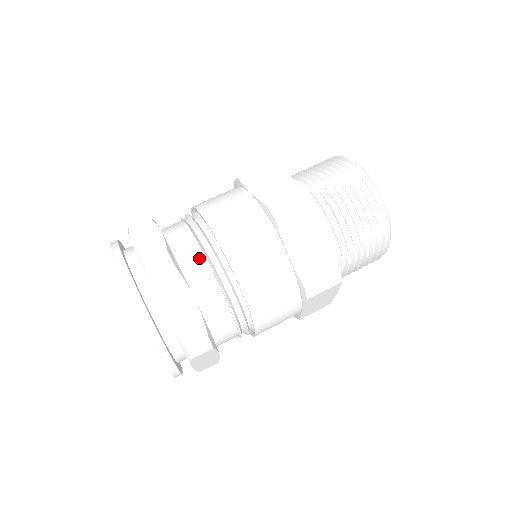
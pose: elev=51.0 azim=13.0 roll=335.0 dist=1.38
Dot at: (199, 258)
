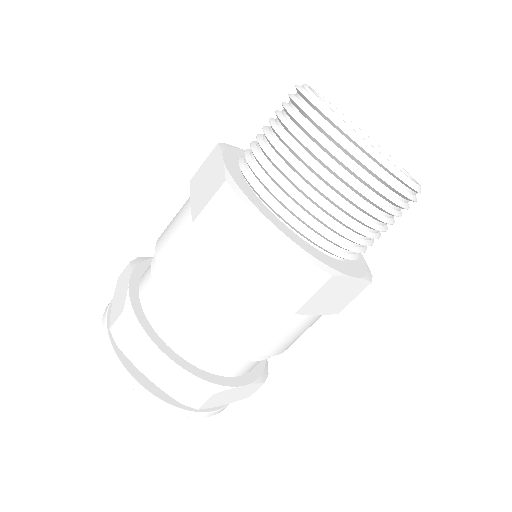
Dot at: (161, 304)
